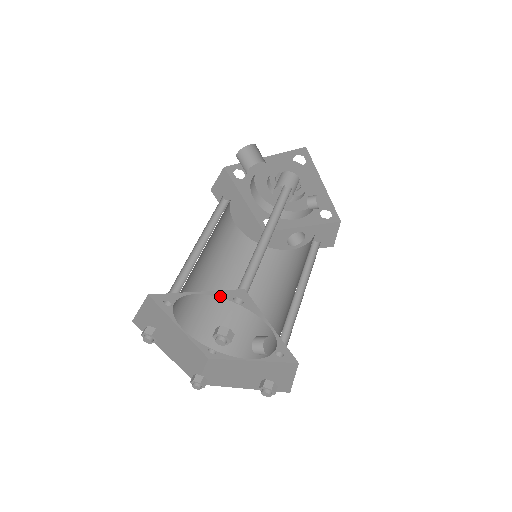
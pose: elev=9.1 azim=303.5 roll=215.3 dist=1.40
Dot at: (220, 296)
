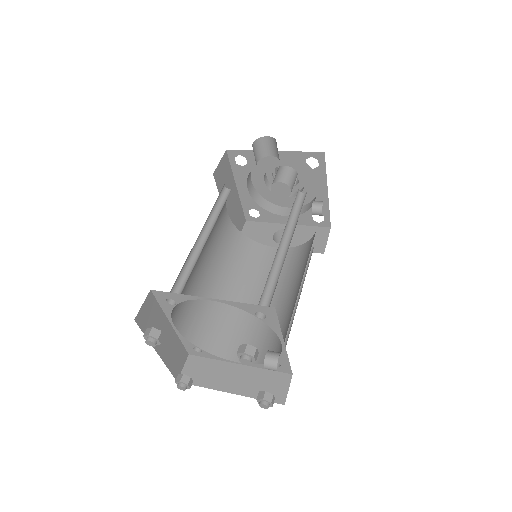
Dot at: (241, 308)
